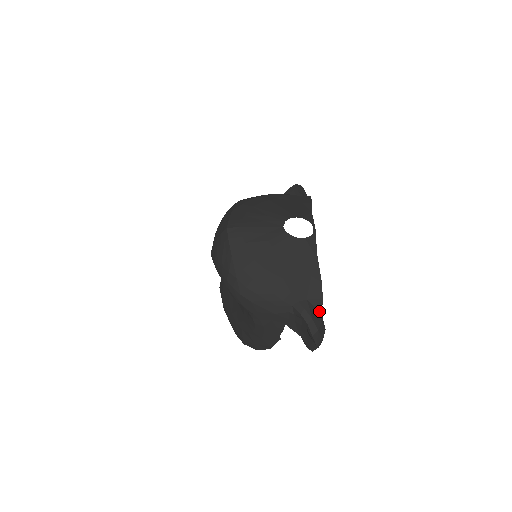
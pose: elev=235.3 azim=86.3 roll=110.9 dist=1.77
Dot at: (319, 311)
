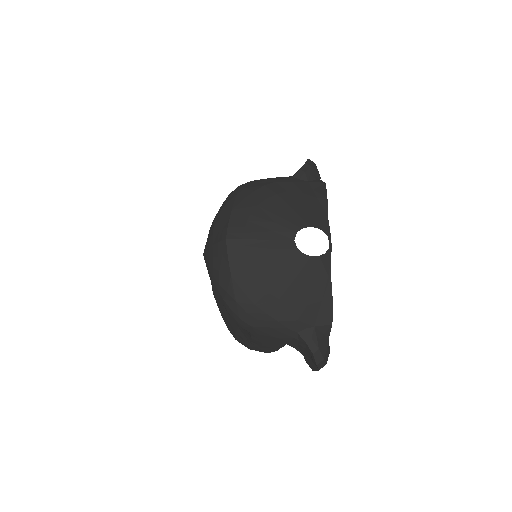
Dot at: (326, 336)
